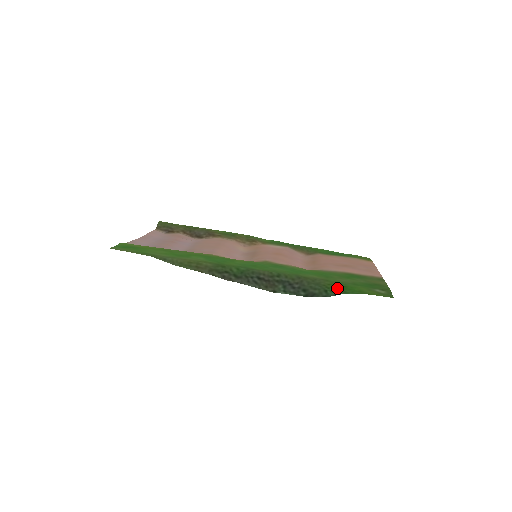
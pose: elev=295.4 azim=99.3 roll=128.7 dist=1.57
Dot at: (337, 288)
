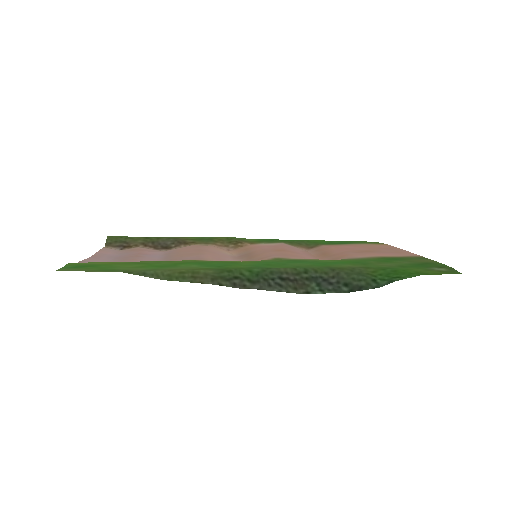
Dot at: (386, 274)
